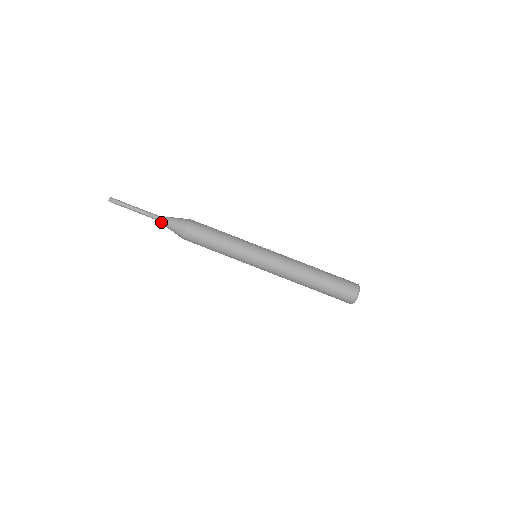
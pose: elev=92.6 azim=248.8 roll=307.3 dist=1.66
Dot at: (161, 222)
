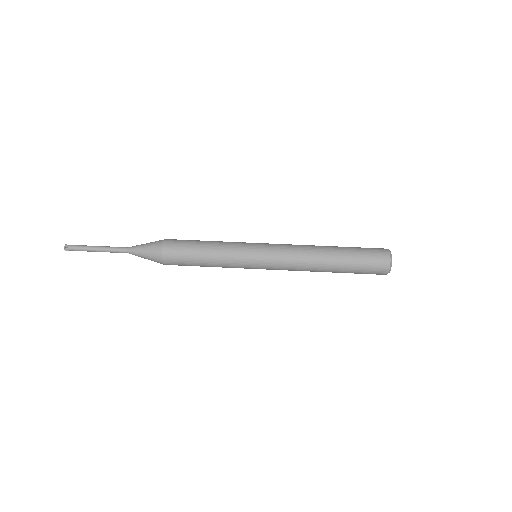
Dot at: (132, 248)
